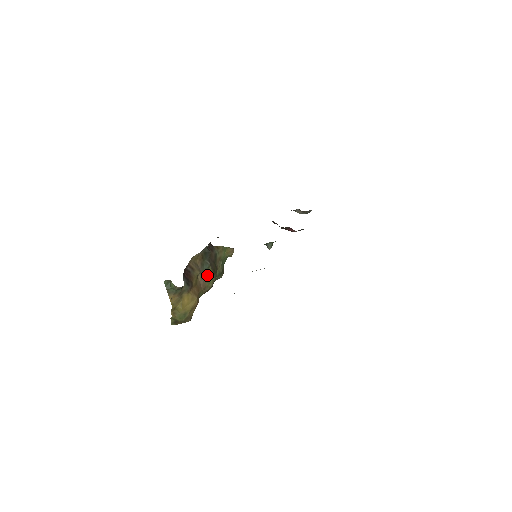
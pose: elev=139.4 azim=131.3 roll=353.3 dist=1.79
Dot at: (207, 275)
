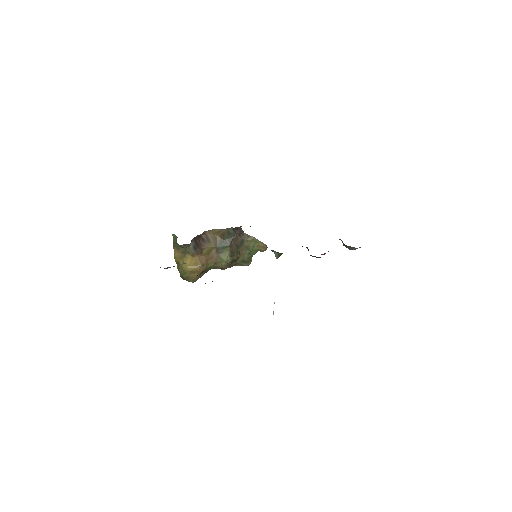
Dot at: (223, 253)
